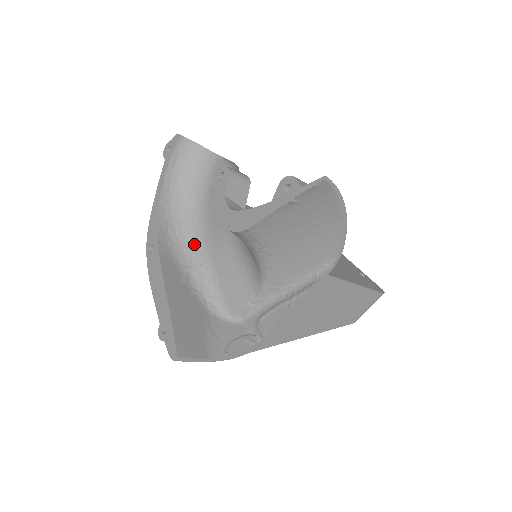
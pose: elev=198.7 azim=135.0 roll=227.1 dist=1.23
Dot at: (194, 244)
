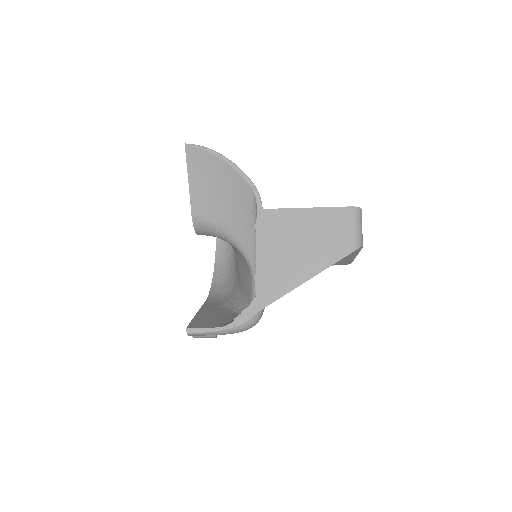
Dot at: (234, 287)
